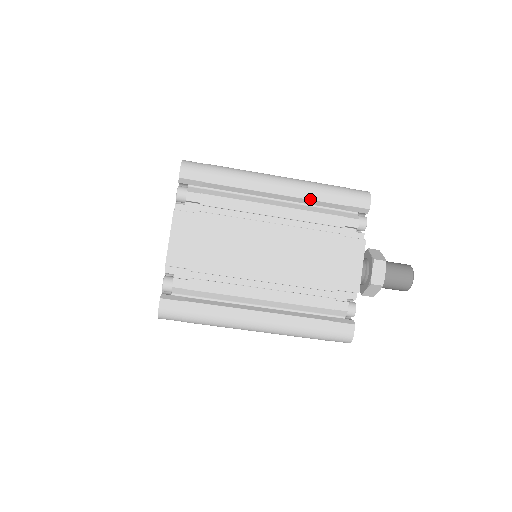
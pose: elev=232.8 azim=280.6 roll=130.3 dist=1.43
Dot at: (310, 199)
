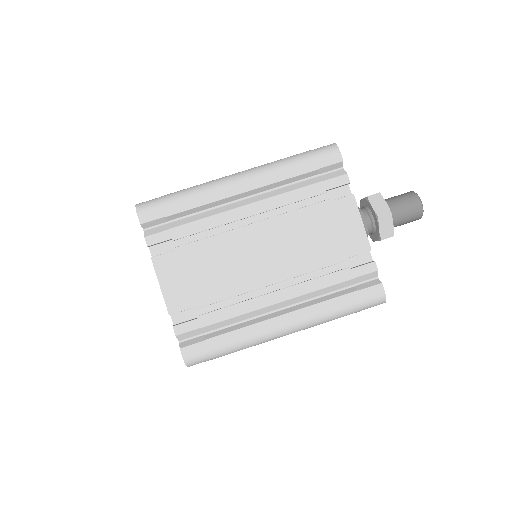
Dot at: occluded
